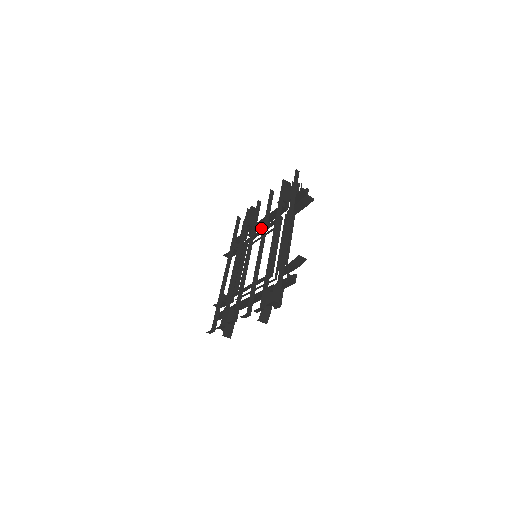
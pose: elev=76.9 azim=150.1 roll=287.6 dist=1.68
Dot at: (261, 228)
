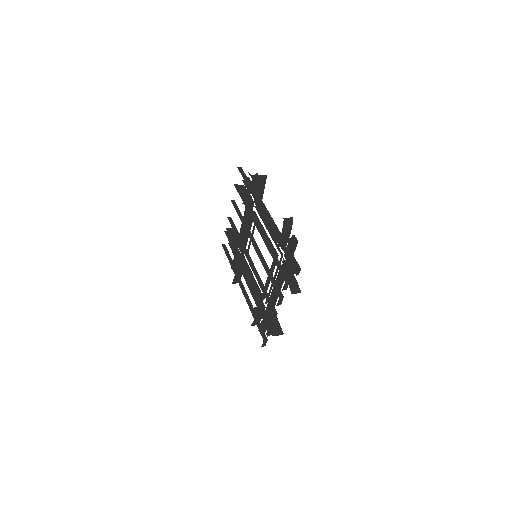
Dot at: occluded
